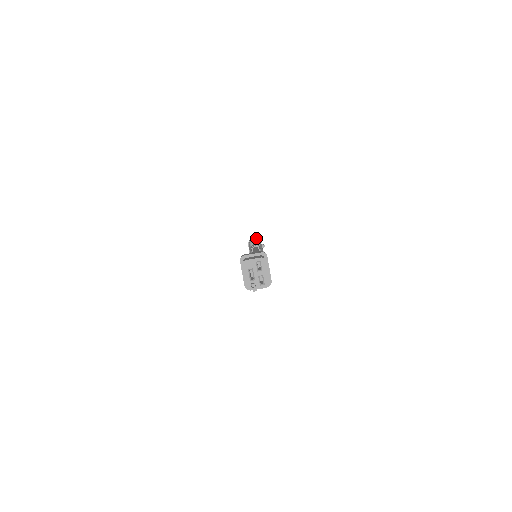
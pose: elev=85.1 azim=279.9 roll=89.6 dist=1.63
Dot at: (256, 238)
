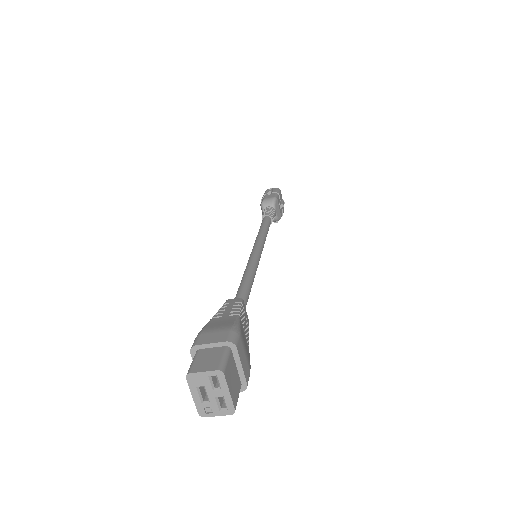
Dot at: (271, 194)
